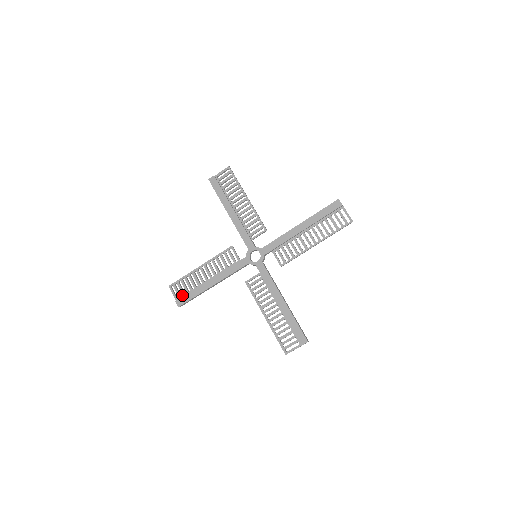
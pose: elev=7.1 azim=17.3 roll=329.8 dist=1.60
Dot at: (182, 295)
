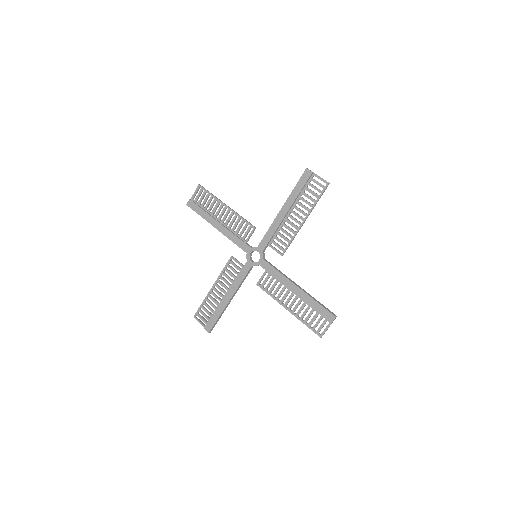
Dot at: (208, 320)
